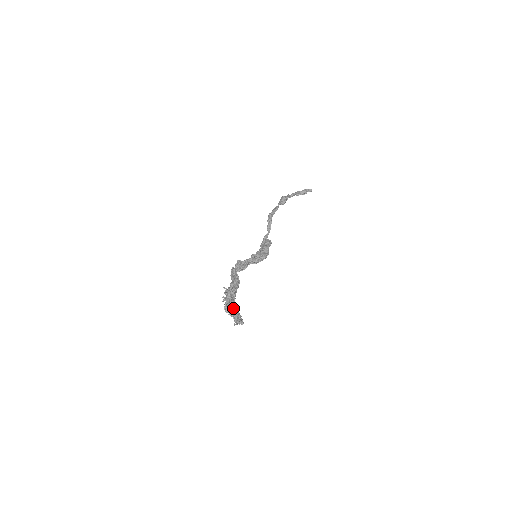
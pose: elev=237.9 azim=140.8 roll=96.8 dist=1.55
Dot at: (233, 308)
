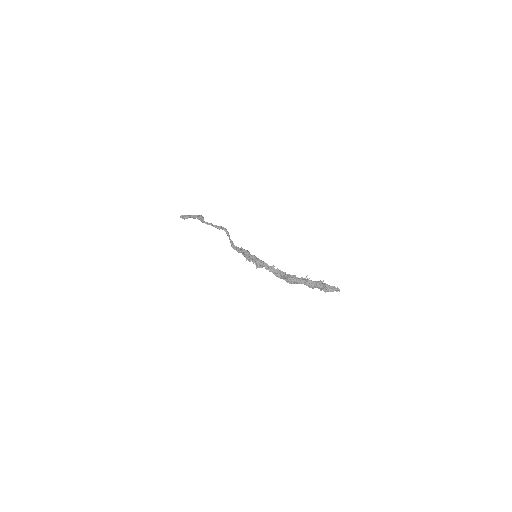
Dot at: (320, 283)
